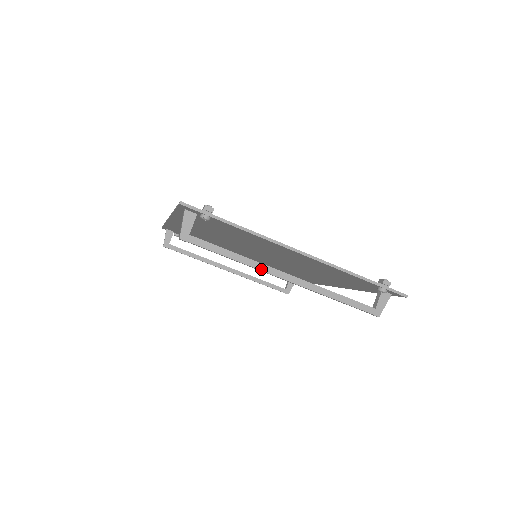
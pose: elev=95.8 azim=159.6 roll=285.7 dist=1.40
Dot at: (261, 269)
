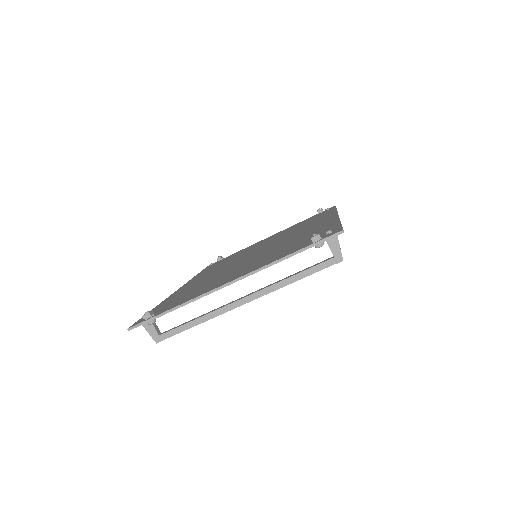
Dot at: (222, 313)
